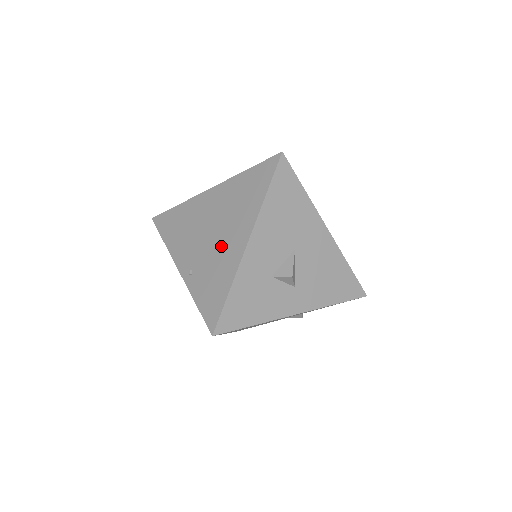
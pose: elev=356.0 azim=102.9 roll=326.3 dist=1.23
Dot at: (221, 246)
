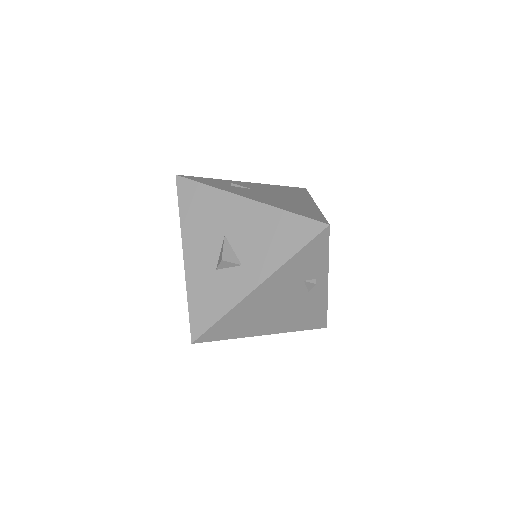
Dot at: occluded
